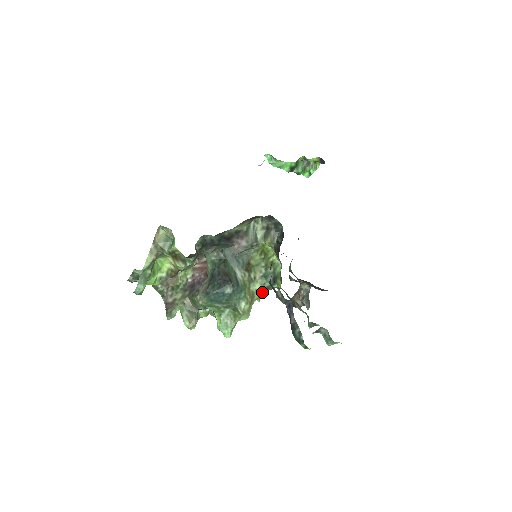
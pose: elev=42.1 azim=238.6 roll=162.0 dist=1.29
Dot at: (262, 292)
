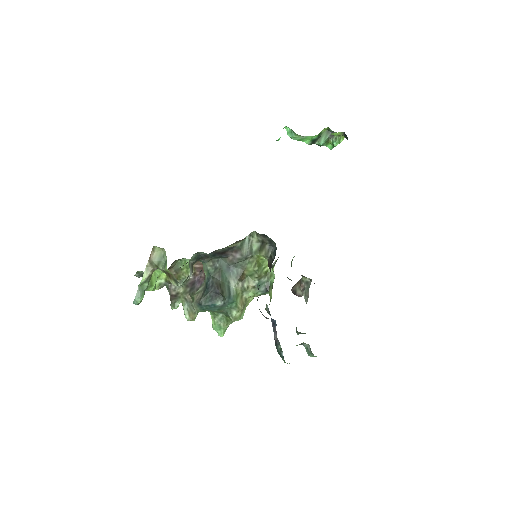
Dot at: occluded
